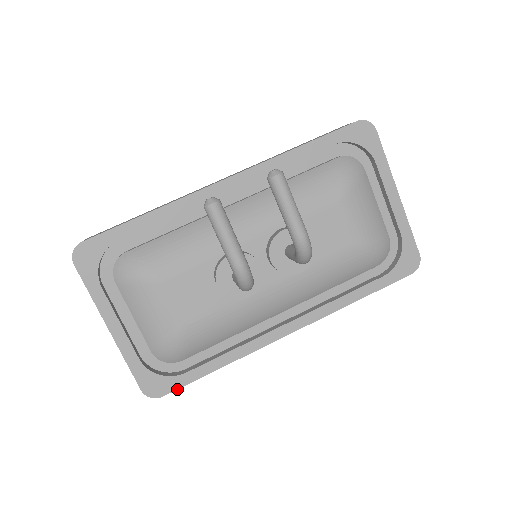
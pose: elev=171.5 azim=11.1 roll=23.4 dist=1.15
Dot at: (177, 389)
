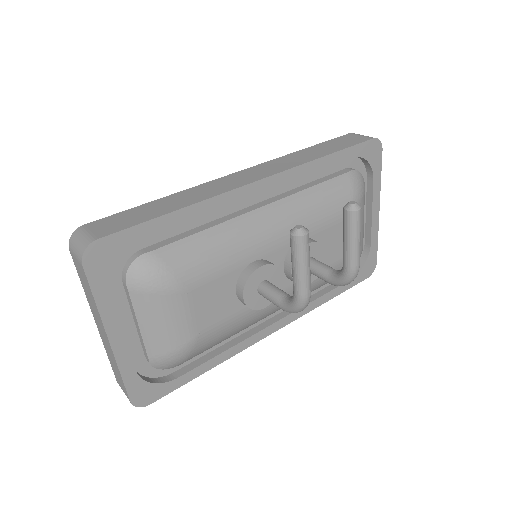
Dot at: occluded
